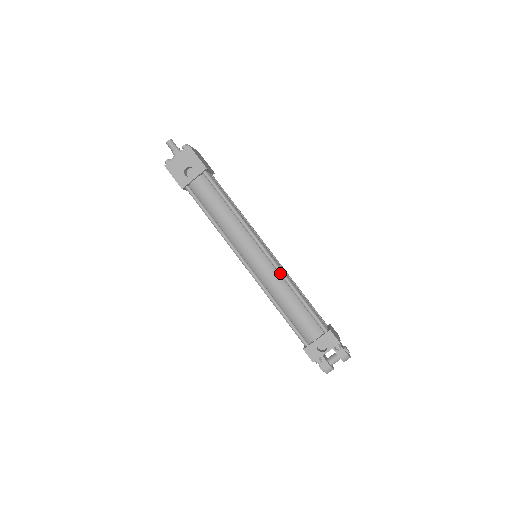
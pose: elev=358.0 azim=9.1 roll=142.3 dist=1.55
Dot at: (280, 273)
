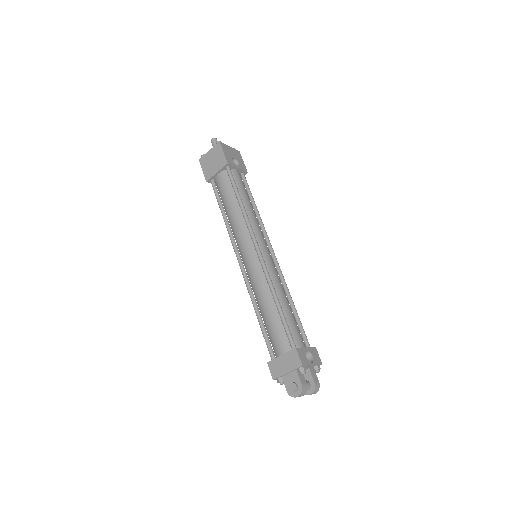
Dot at: (283, 276)
